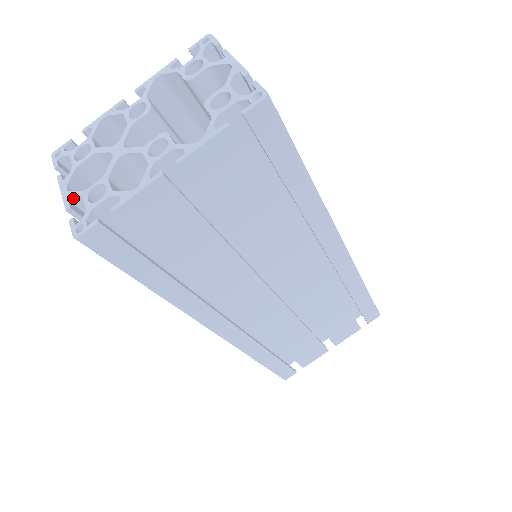
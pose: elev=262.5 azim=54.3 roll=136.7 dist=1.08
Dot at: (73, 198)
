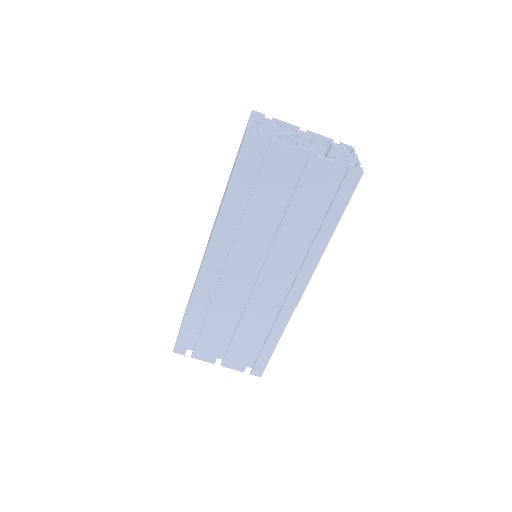
Dot at: (254, 125)
